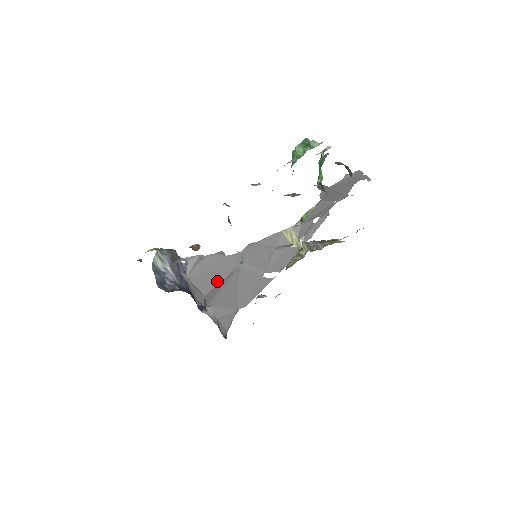
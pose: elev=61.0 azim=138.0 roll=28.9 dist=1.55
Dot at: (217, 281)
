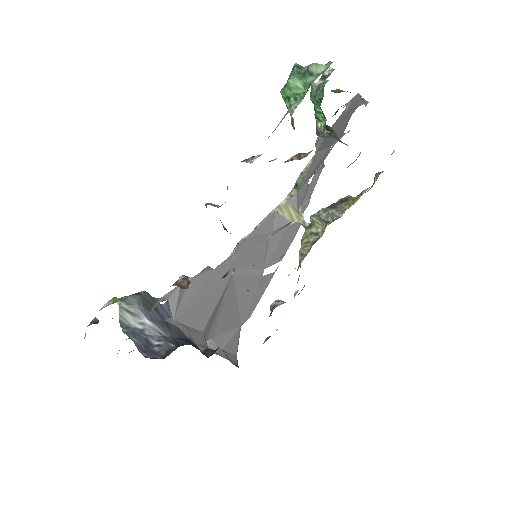
Dot at: (212, 306)
